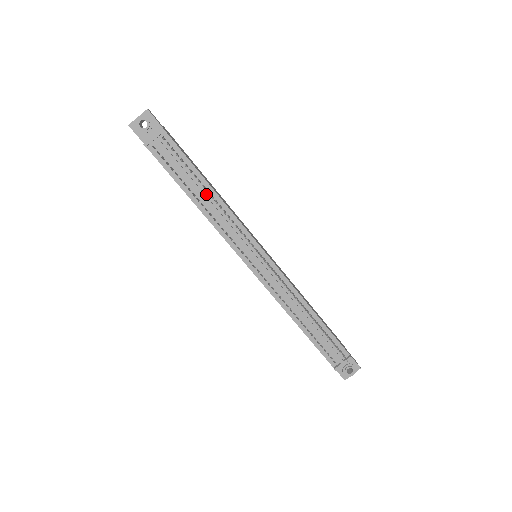
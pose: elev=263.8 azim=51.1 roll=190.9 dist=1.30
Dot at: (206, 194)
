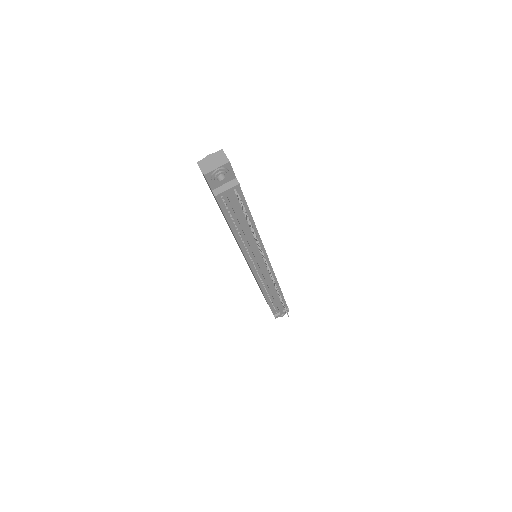
Dot at: (248, 228)
